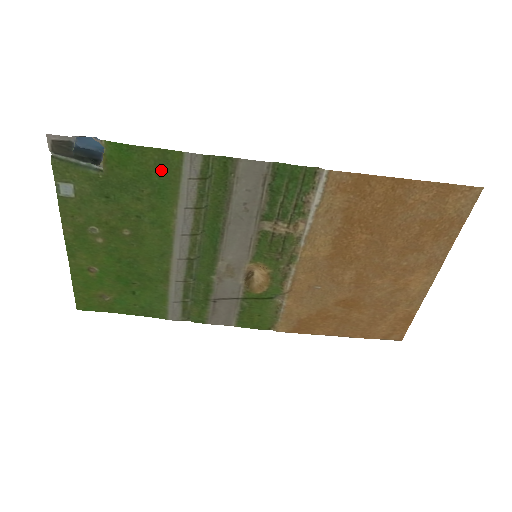
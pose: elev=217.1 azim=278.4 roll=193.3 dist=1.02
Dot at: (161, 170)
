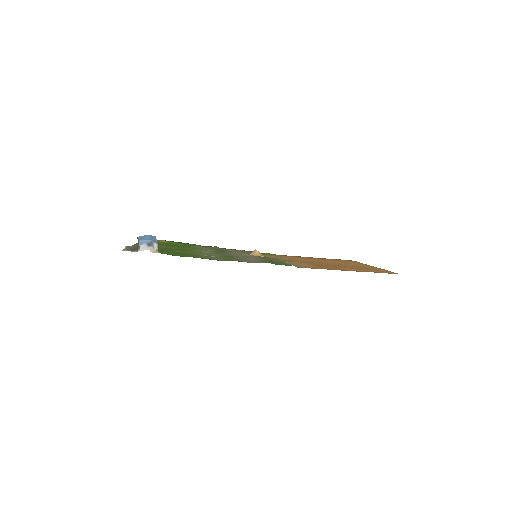
Dot at: (194, 256)
